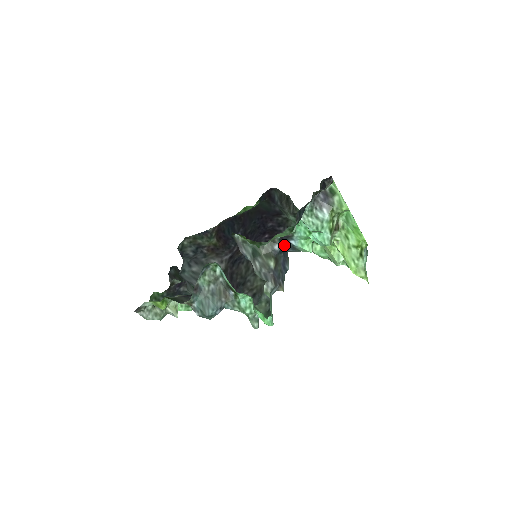
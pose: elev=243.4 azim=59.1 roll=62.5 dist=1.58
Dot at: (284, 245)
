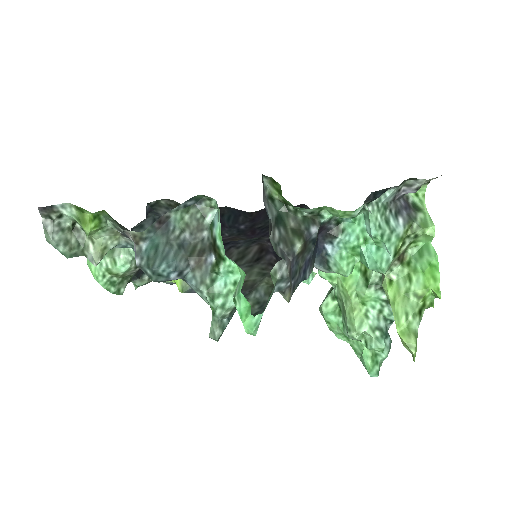
Dot at: (317, 244)
